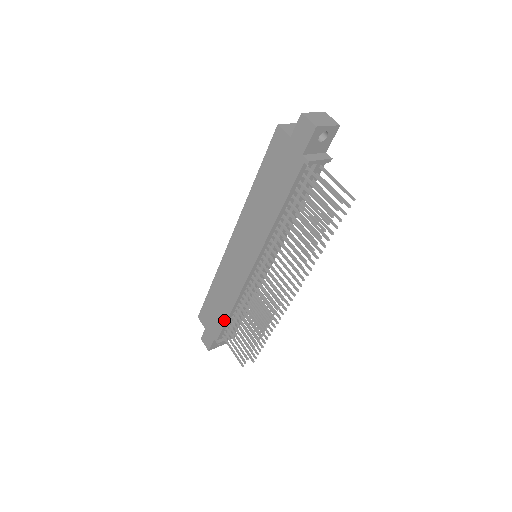
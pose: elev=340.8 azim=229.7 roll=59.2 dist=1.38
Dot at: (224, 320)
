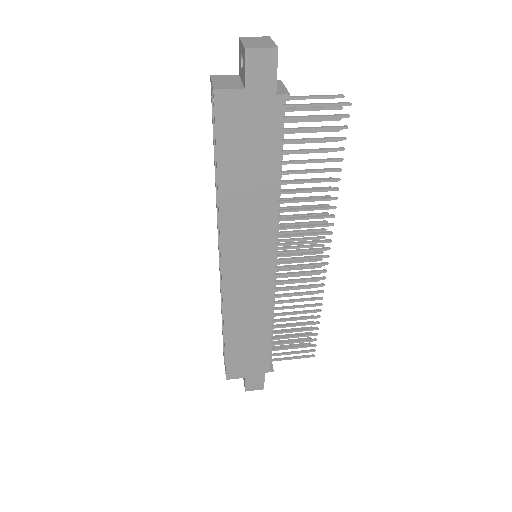
Dot at: (267, 345)
